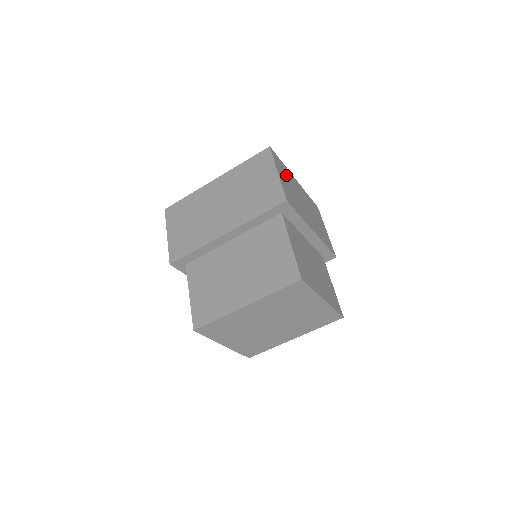
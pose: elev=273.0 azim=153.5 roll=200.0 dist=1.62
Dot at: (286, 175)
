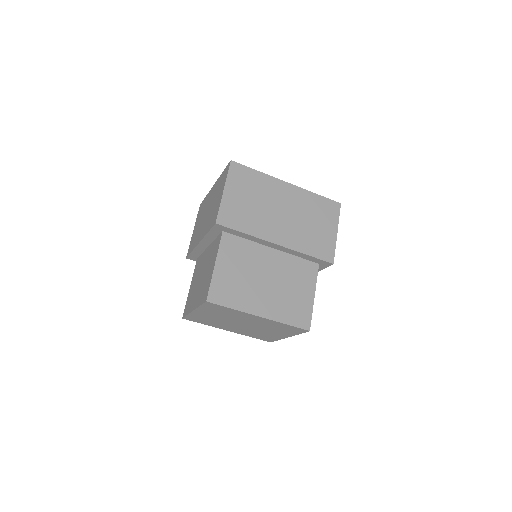
Dot at: occluded
